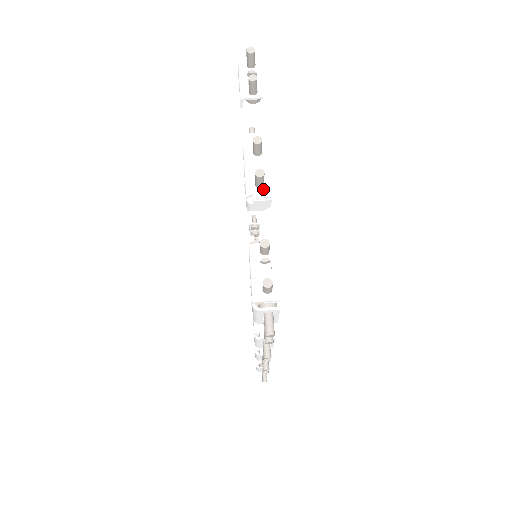
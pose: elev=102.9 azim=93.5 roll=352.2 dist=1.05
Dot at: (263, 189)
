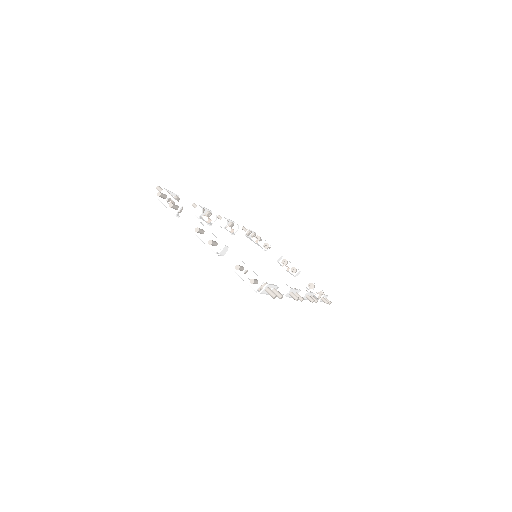
Dot at: (218, 245)
